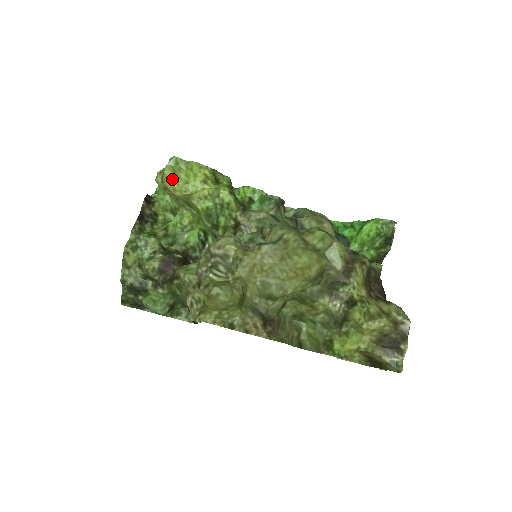
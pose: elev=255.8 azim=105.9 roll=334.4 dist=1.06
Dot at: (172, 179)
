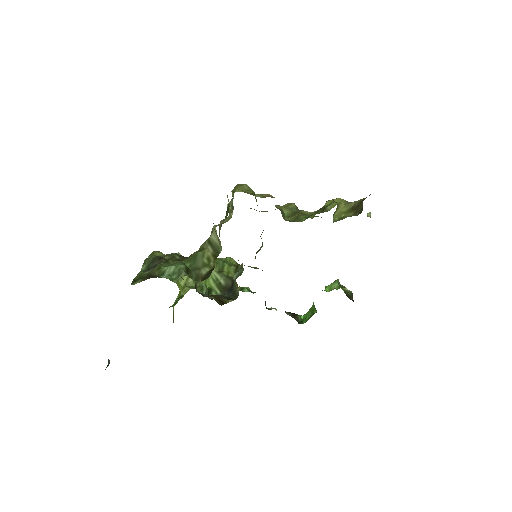
Dot at: occluded
